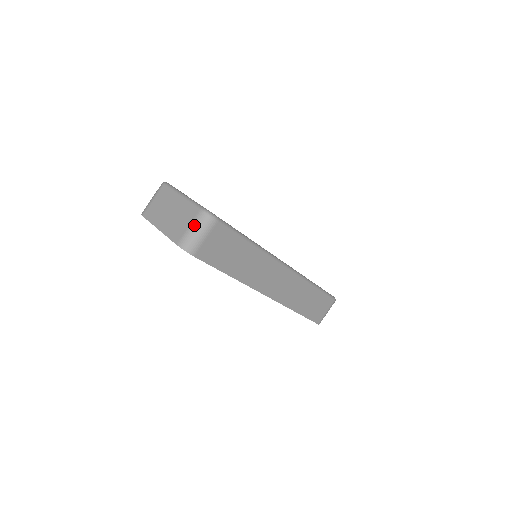
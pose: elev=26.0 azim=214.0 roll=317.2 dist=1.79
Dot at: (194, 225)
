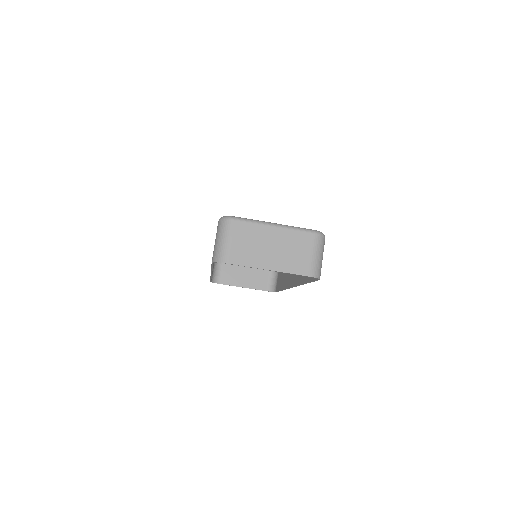
Dot at: (316, 250)
